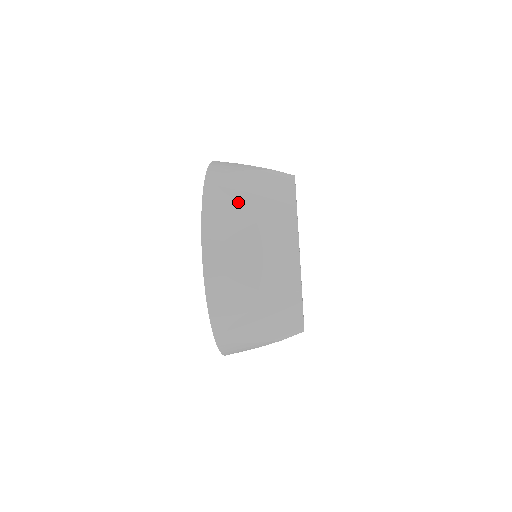
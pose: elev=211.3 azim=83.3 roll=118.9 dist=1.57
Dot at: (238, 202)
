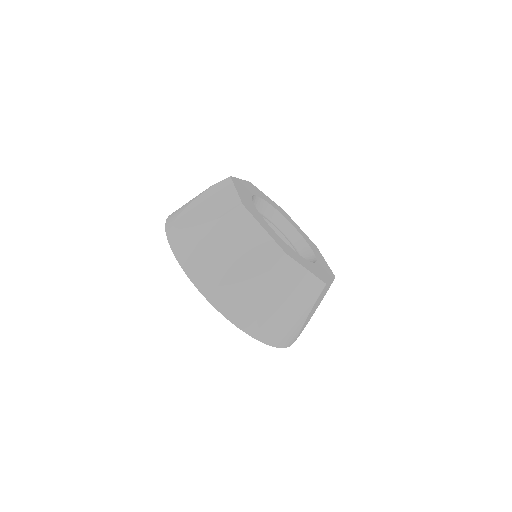
Dot at: occluded
